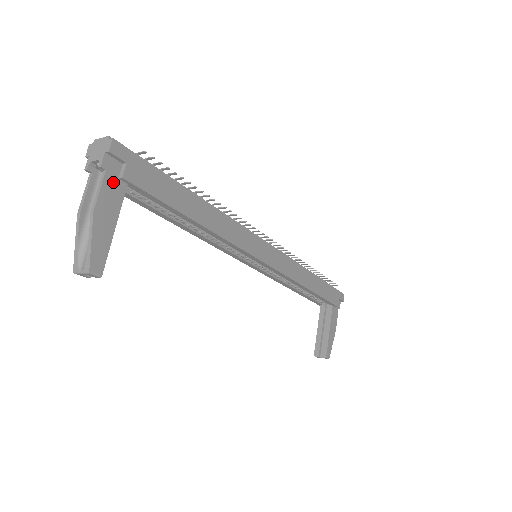
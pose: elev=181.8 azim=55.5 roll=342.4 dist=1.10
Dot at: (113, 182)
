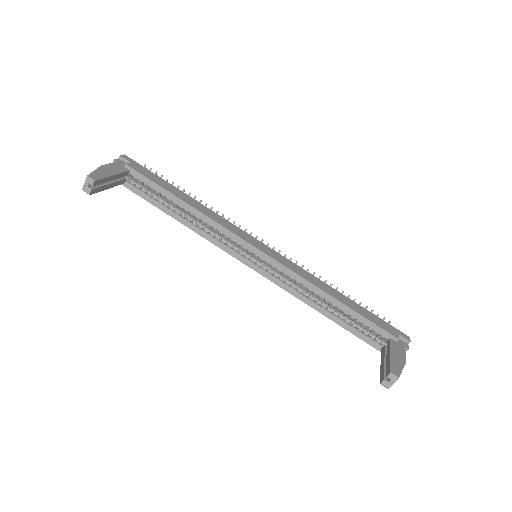
Dot at: (120, 166)
